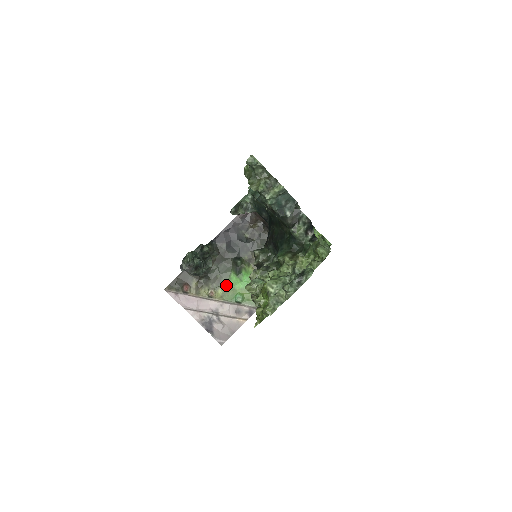
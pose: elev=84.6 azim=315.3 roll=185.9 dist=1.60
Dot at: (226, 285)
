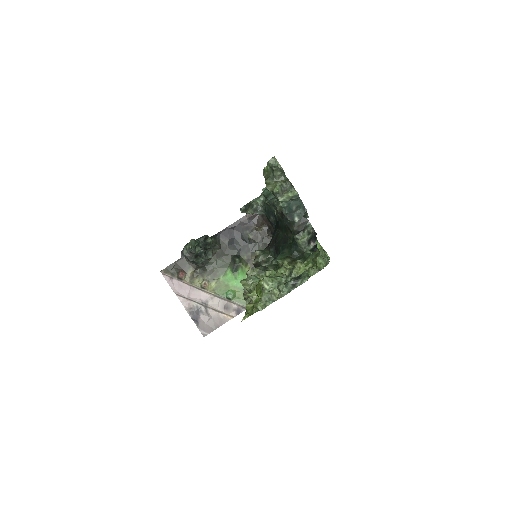
Dot at: (220, 280)
